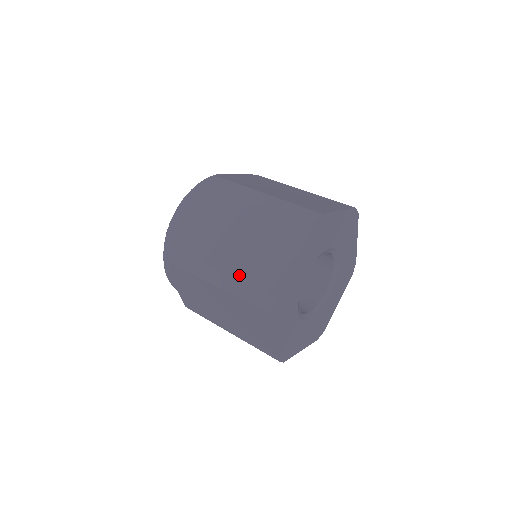
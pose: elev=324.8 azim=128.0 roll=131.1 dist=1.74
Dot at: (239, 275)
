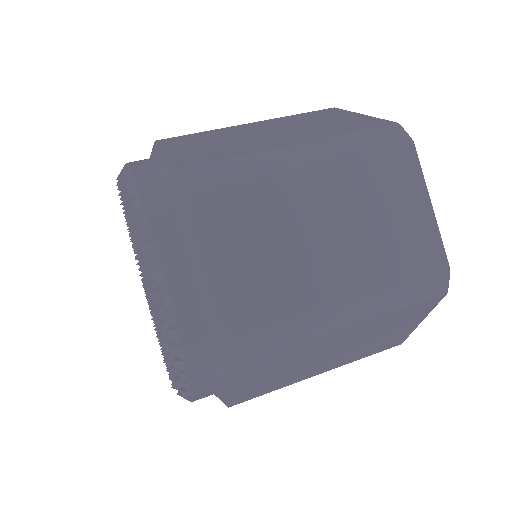
Dot at: (329, 134)
